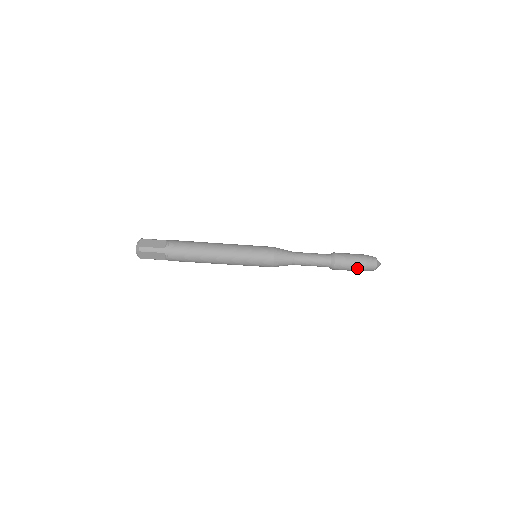
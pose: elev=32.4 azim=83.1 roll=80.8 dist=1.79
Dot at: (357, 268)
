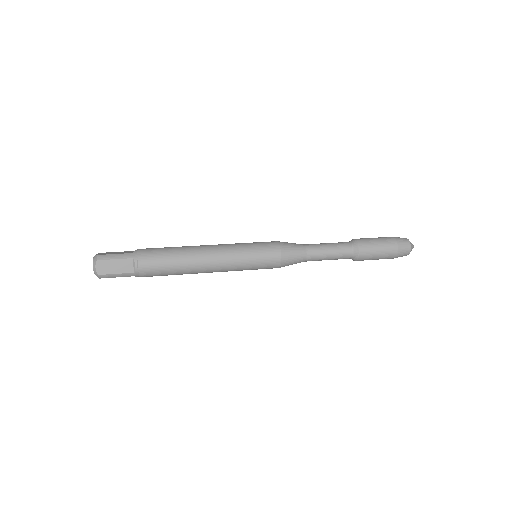
Dot at: occluded
